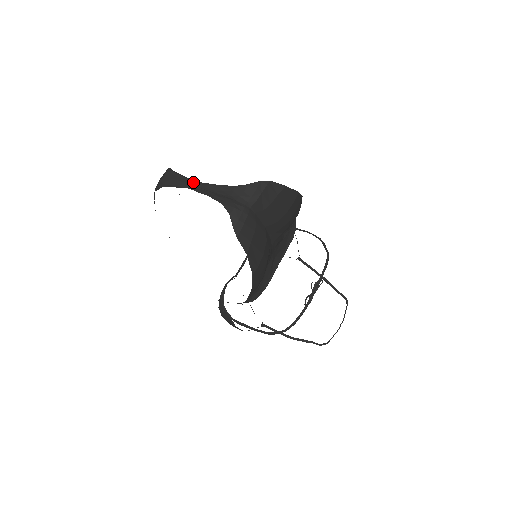
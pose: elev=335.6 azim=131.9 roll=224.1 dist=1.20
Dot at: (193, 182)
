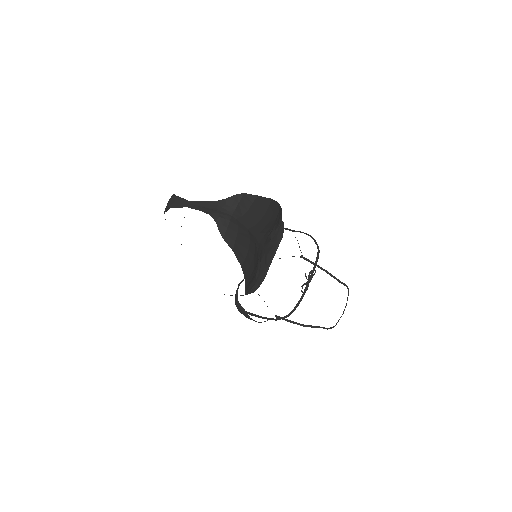
Dot at: (190, 202)
